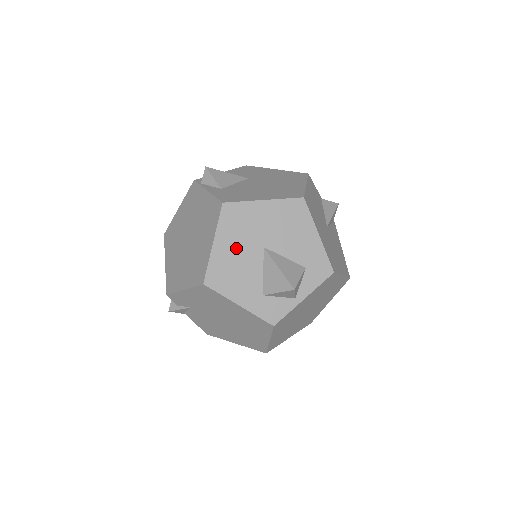
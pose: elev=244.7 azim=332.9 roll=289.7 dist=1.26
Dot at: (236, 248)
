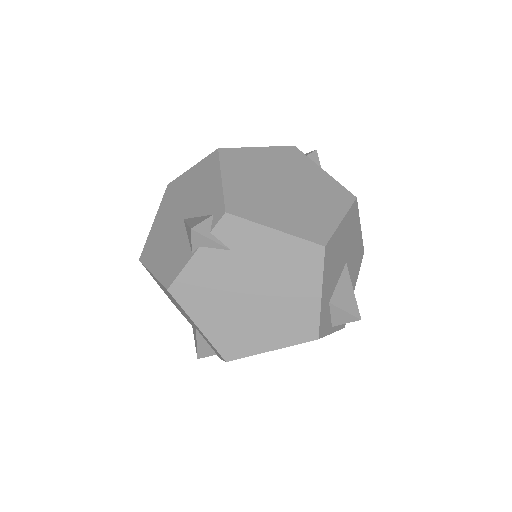
Dot at: (343, 242)
